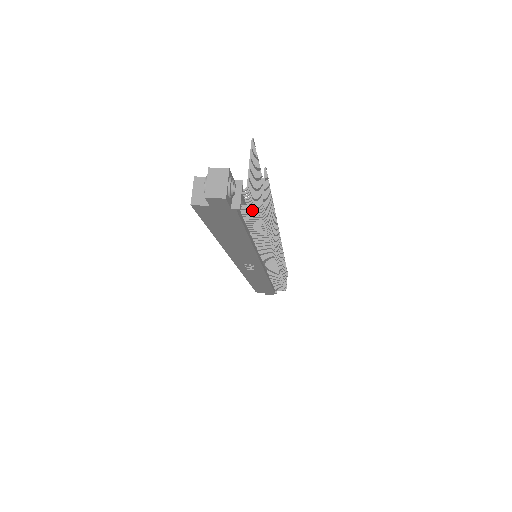
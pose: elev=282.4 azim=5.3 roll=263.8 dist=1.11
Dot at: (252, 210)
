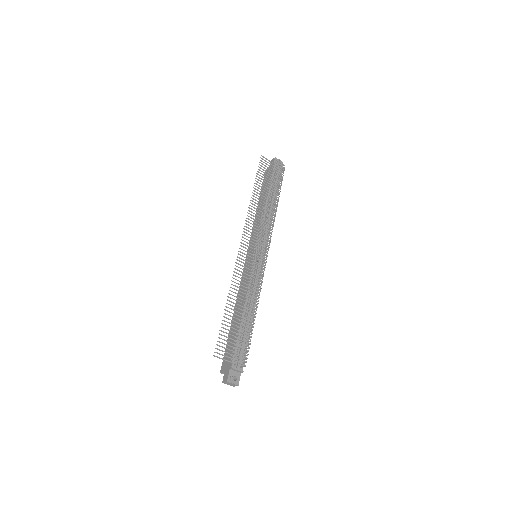
Dot at: occluded
